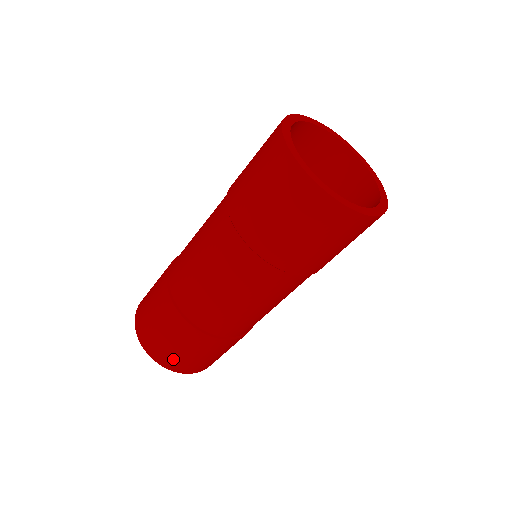
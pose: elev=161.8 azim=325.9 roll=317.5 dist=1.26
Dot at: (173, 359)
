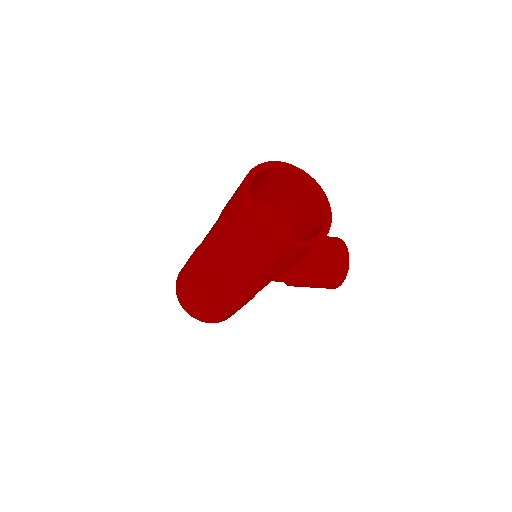
Dot at: (185, 301)
